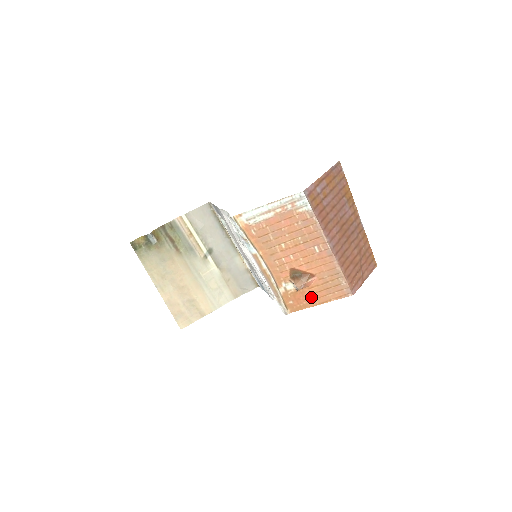
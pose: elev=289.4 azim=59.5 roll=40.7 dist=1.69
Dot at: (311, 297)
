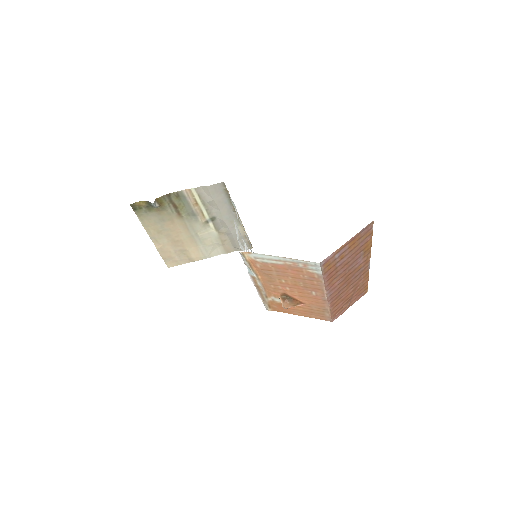
Dot at: (294, 310)
